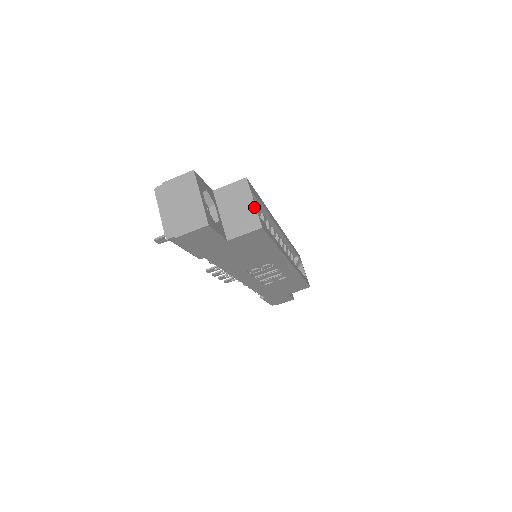
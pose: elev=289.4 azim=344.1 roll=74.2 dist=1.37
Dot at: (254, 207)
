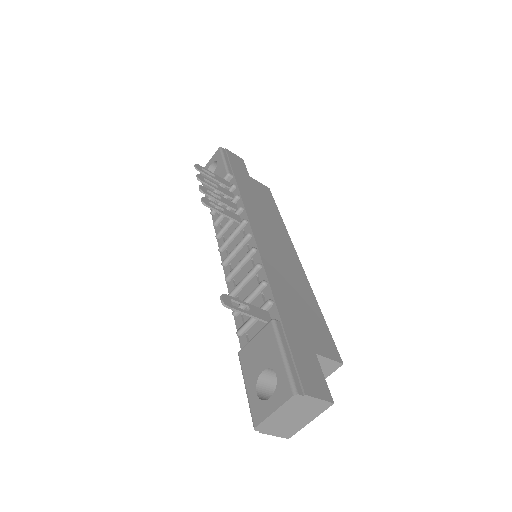
Dot at: occluded
